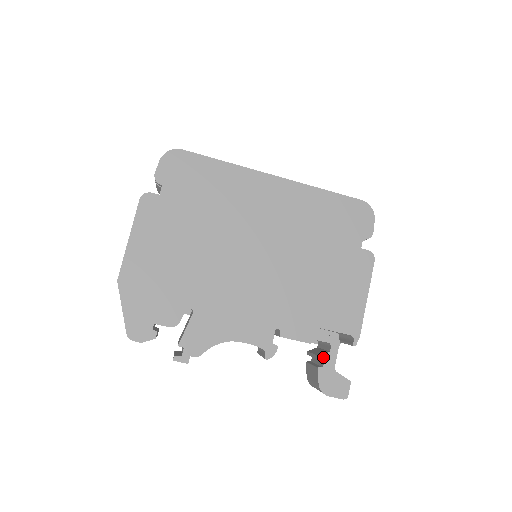
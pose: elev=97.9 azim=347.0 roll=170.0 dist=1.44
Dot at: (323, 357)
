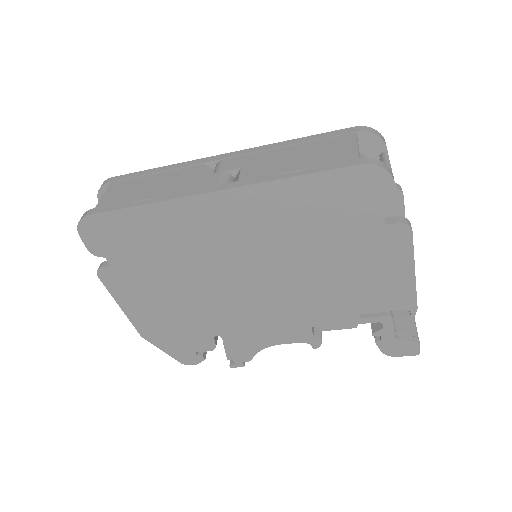
Dot at: (377, 333)
